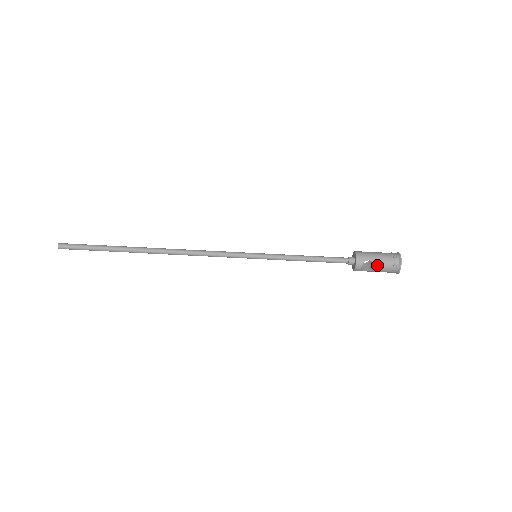
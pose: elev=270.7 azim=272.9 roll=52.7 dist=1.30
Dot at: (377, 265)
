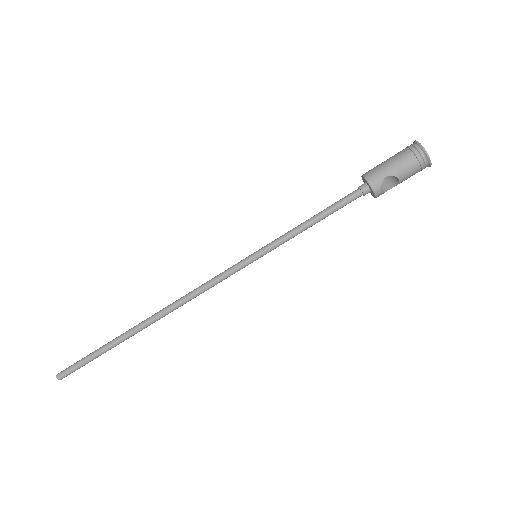
Dot at: (399, 176)
